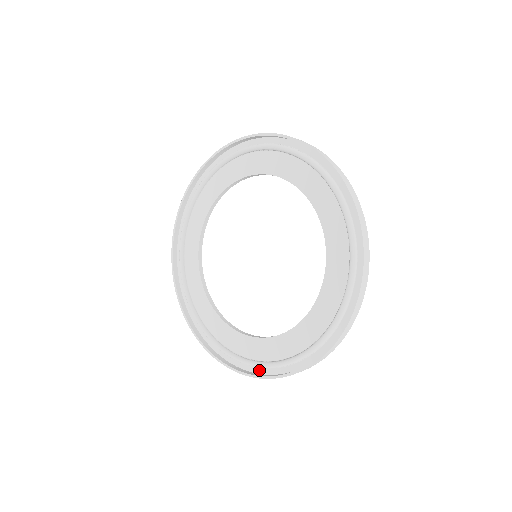
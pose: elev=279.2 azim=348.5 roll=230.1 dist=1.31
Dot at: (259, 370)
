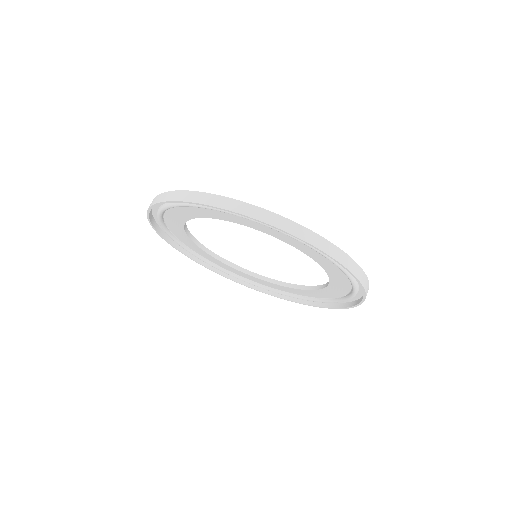
Dot at: occluded
